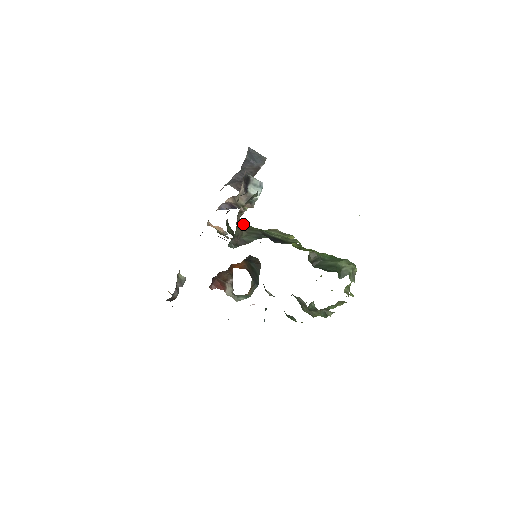
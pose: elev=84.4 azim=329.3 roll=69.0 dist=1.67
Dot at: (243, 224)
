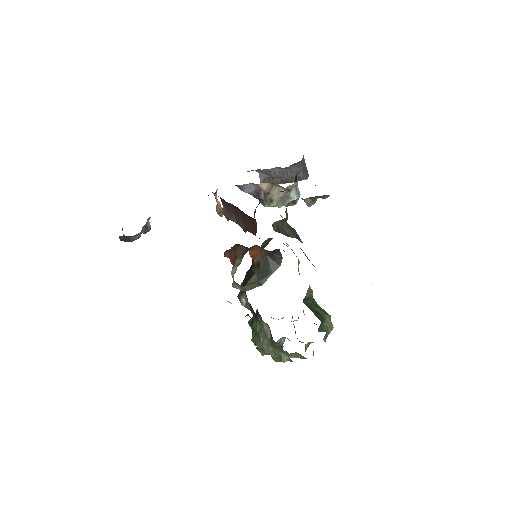
Dot at: occluded
